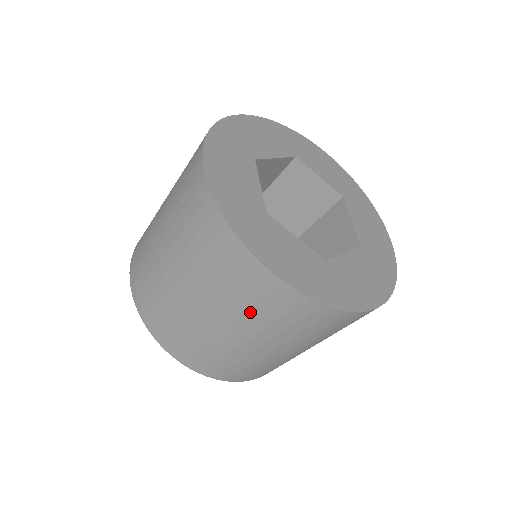
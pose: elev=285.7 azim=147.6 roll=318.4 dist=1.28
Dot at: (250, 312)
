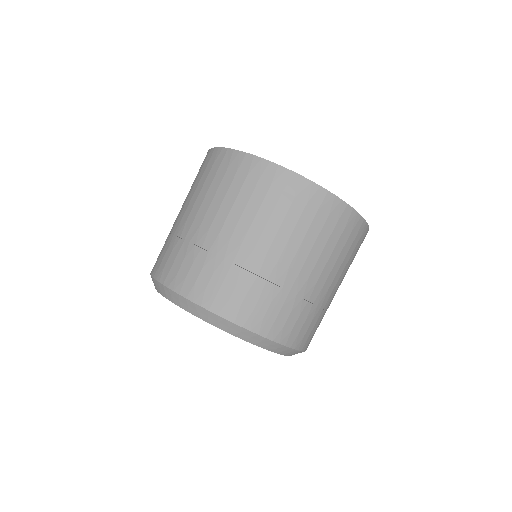
Dot at: (254, 205)
